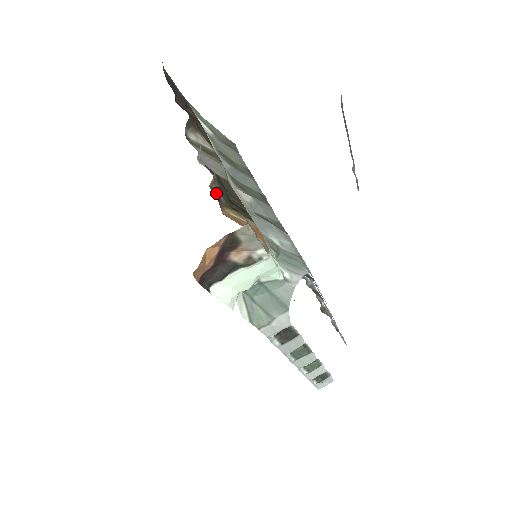
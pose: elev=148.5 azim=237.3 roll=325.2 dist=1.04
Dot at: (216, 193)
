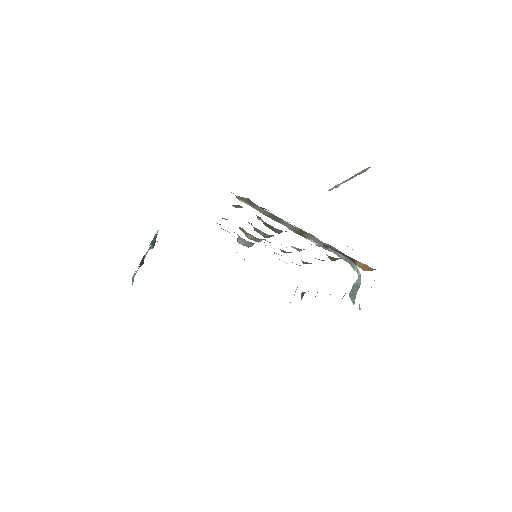
Dot at: occluded
